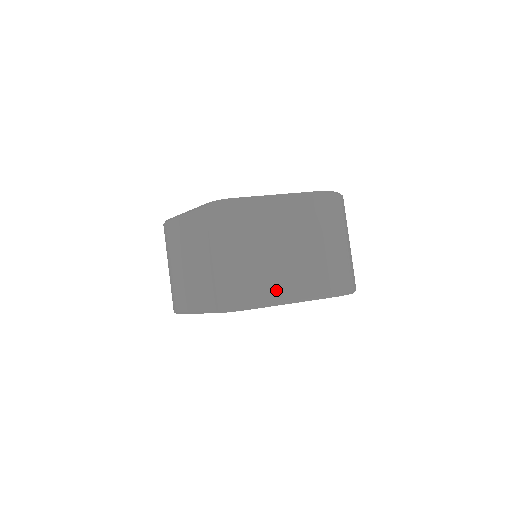
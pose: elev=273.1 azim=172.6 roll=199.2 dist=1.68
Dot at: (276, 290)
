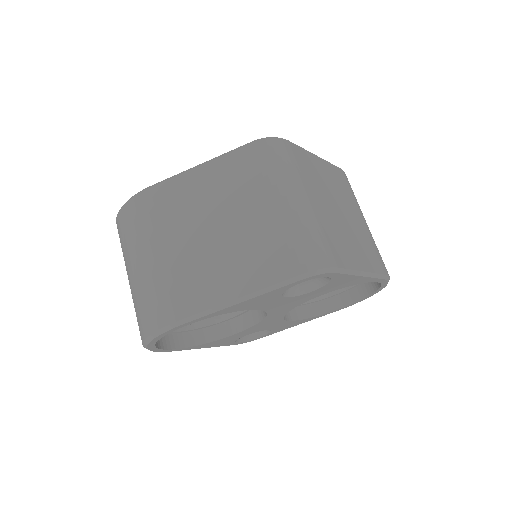
Dot at: (351, 255)
